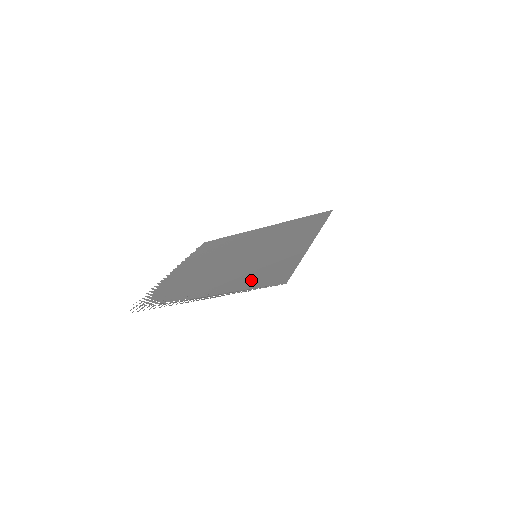
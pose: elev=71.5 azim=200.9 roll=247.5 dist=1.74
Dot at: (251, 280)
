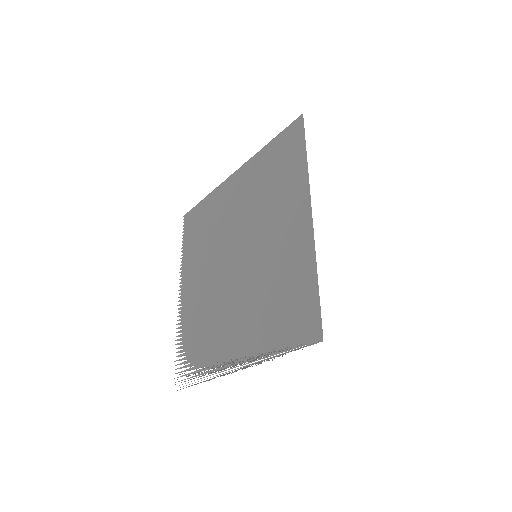
Dot at: (276, 326)
